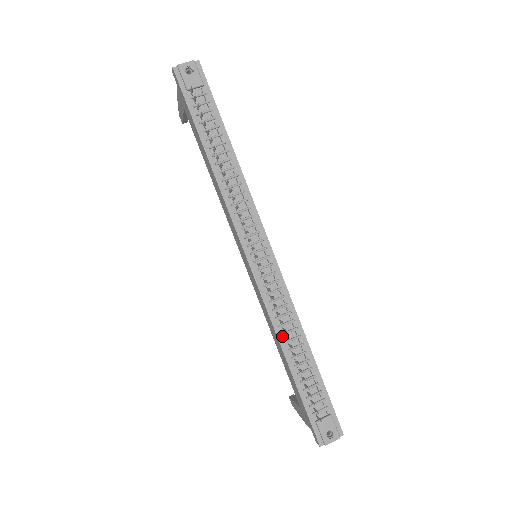
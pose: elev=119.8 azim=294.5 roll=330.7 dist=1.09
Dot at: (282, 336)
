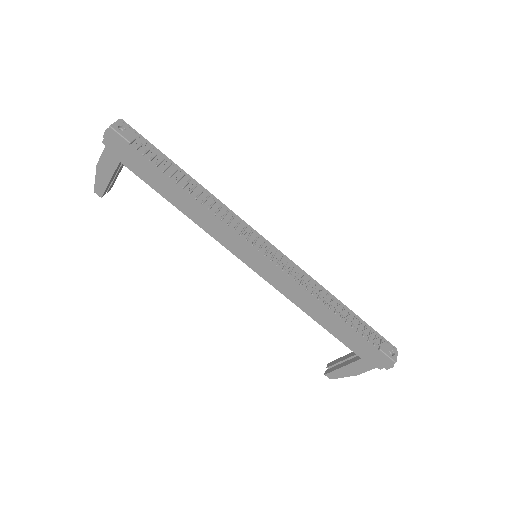
Dot at: (318, 301)
